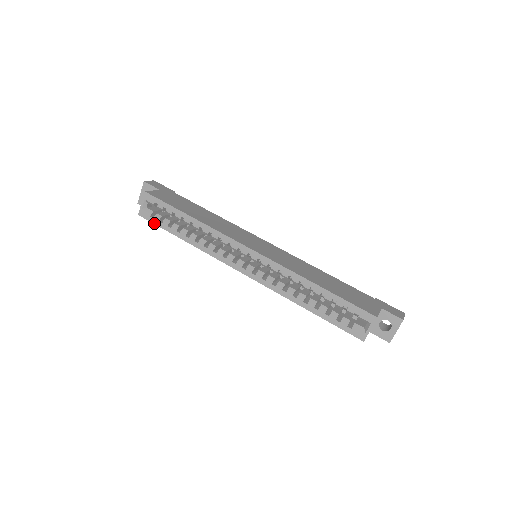
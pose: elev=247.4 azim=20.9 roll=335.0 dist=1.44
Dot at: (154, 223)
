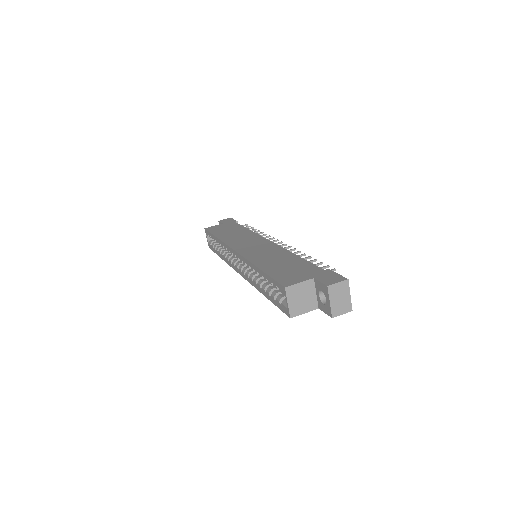
Dot at: (213, 251)
